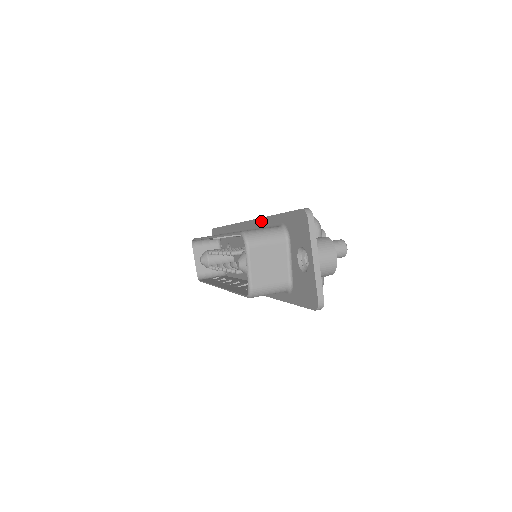
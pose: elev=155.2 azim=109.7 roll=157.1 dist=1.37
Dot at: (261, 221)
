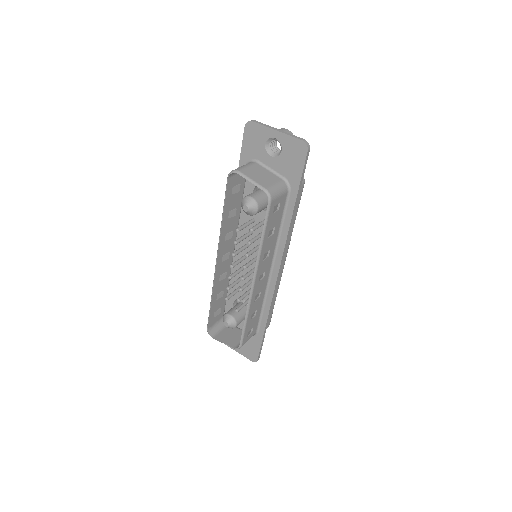
Dot at: occluded
